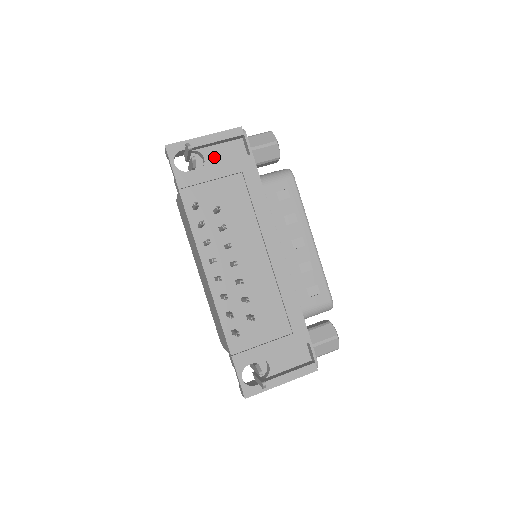
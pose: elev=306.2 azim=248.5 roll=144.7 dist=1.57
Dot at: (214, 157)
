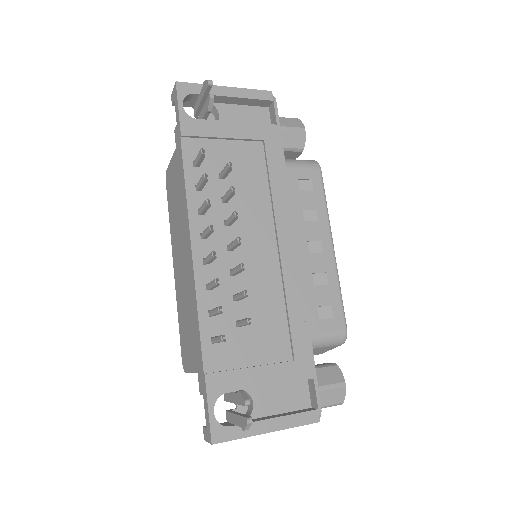
Dot at: (231, 117)
